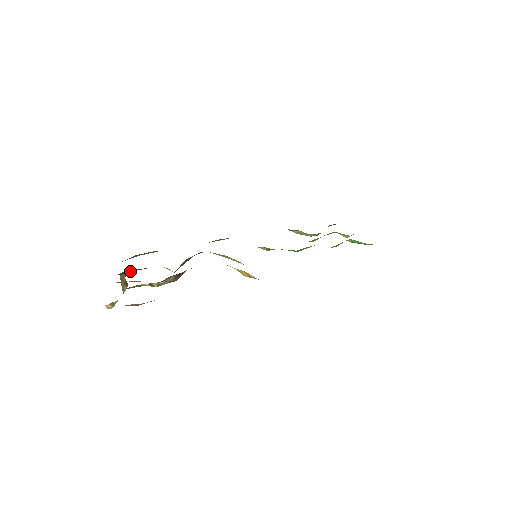
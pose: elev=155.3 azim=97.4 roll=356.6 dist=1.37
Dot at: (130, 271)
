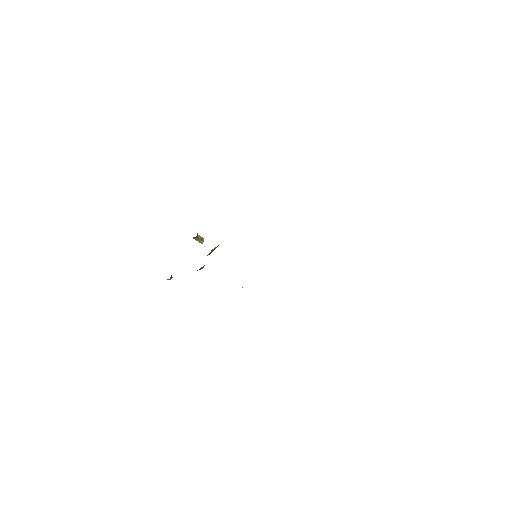
Dot at: occluded
